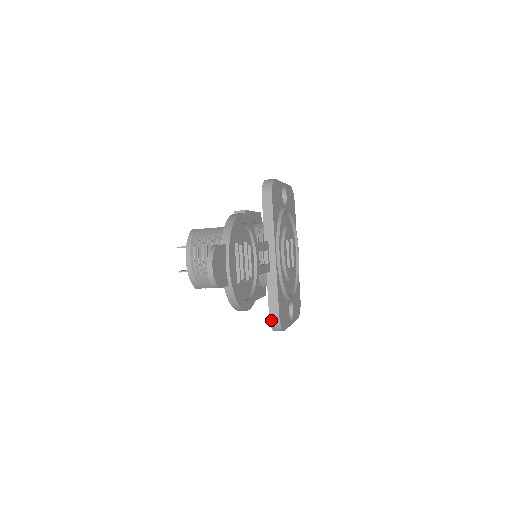
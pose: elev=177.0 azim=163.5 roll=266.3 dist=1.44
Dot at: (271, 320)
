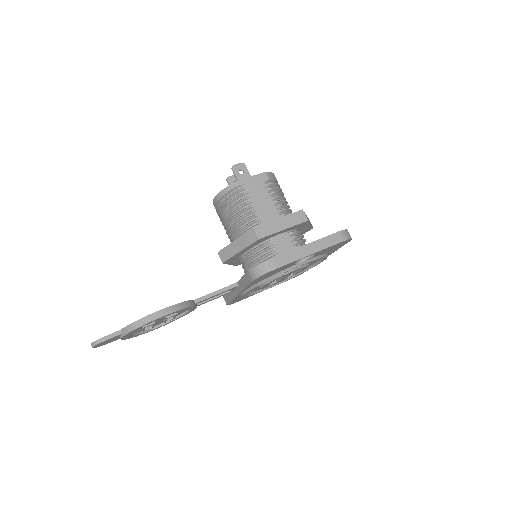
Dot at: (224, 298)
